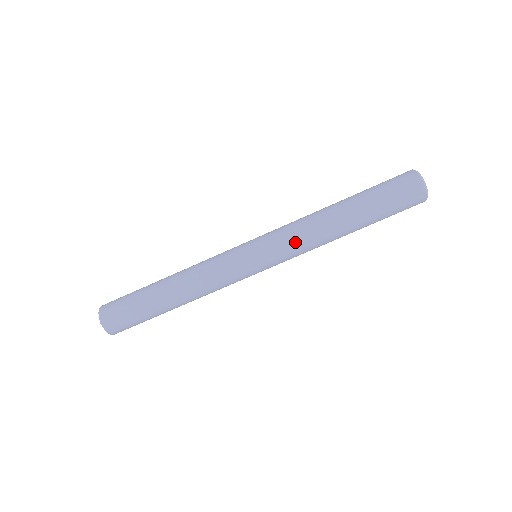
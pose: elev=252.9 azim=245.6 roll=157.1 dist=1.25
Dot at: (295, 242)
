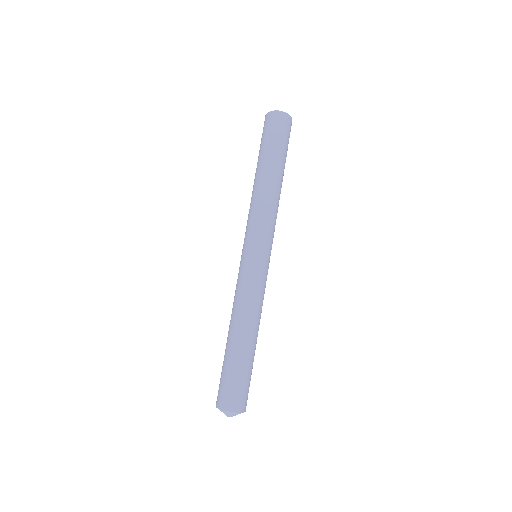
Dot at: (256, 217)
